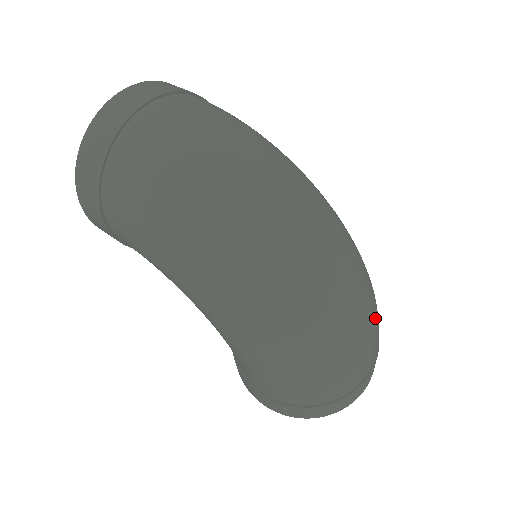
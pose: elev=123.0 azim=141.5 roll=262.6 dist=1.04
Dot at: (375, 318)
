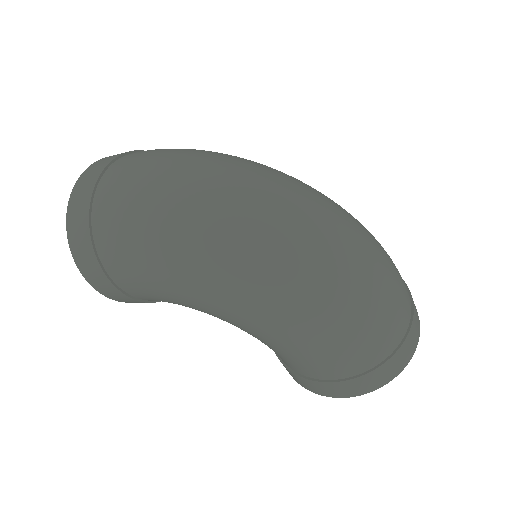
Dot at: (386, 256)
